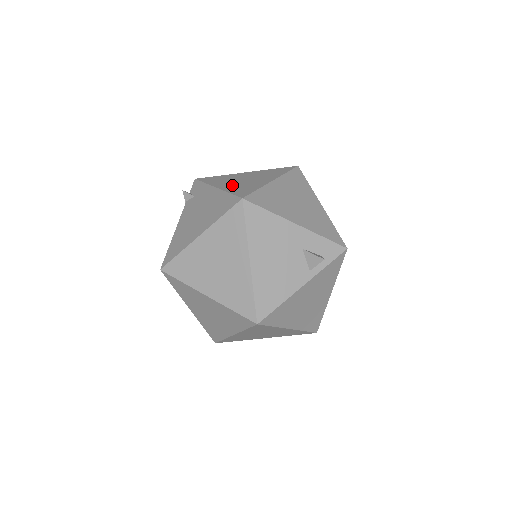
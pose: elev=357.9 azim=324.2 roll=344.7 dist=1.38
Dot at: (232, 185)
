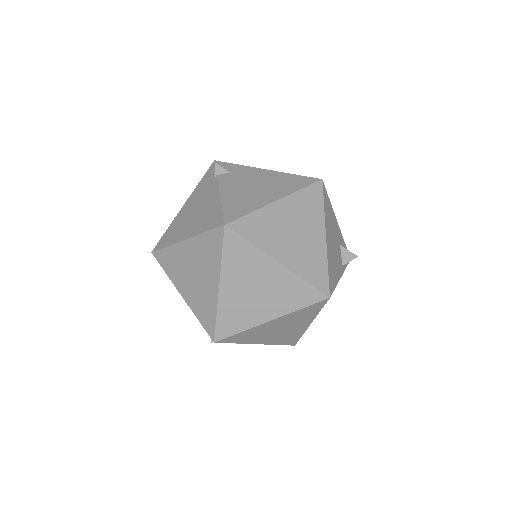
Dot at: occluded
